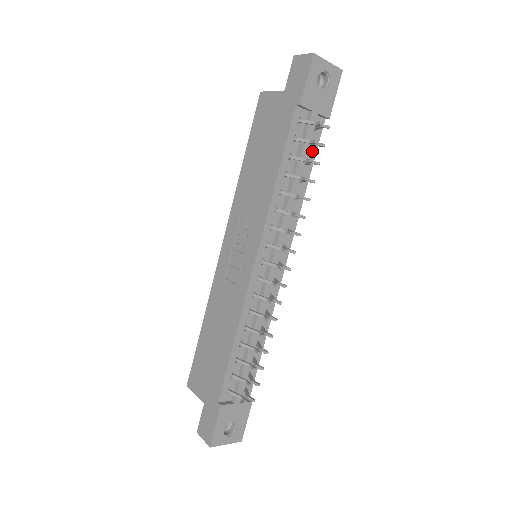
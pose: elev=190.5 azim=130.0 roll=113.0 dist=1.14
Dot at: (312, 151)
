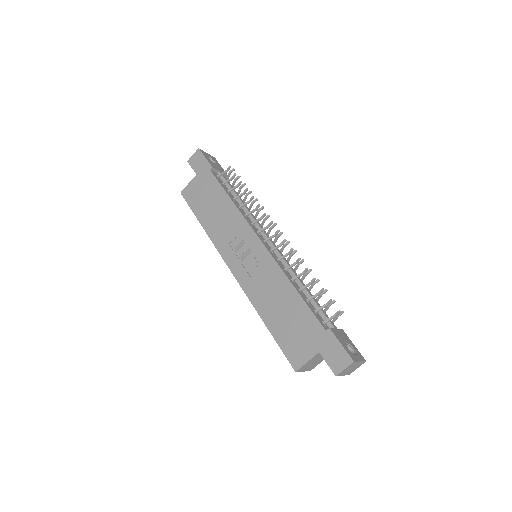
Dot at: occluded
